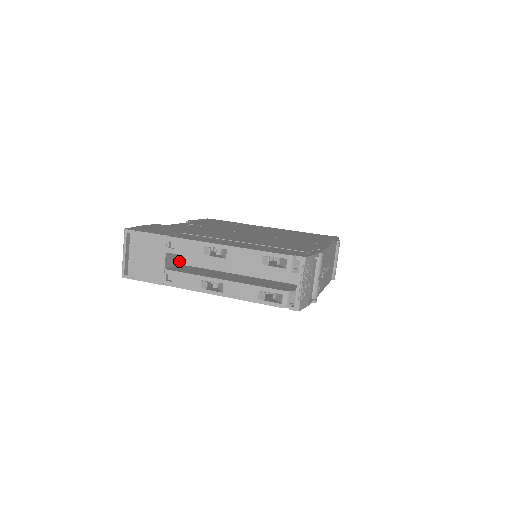
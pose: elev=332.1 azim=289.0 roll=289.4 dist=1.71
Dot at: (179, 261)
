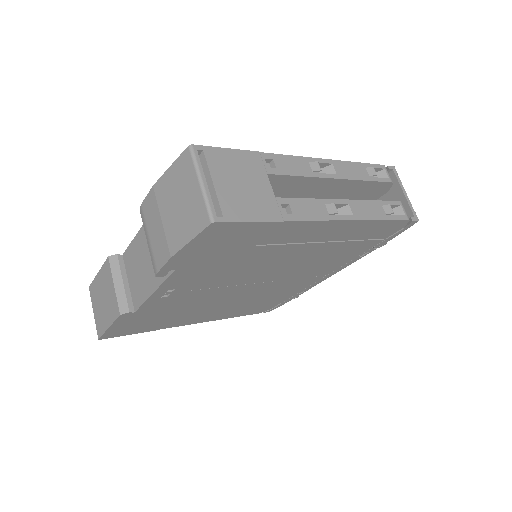
Dot at: occluded
